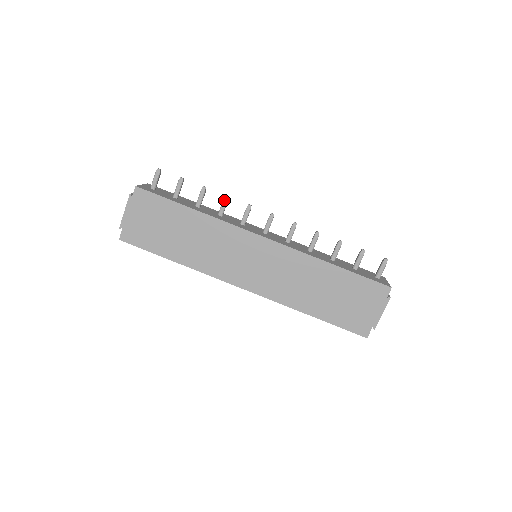
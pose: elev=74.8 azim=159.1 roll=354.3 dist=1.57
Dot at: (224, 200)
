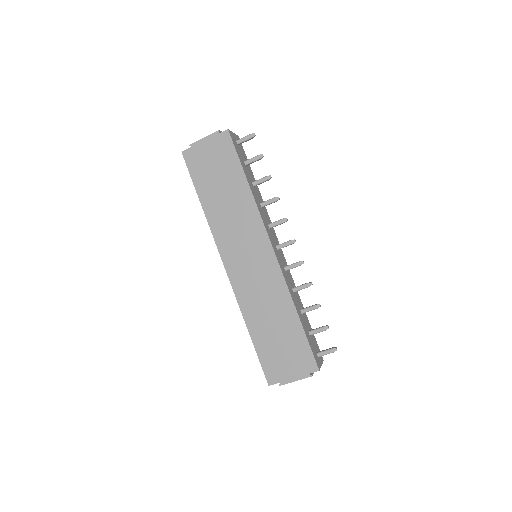
Dot at: (274, 198)
